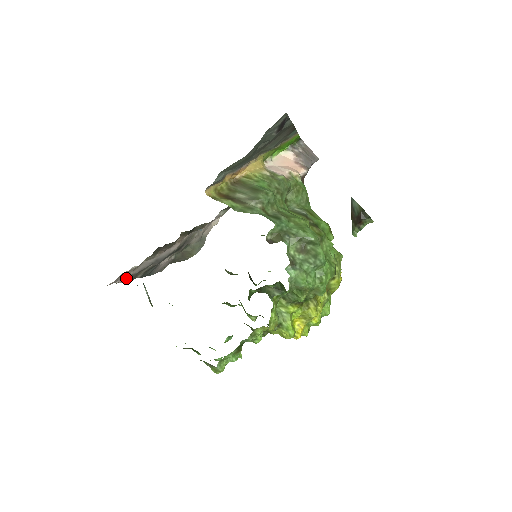
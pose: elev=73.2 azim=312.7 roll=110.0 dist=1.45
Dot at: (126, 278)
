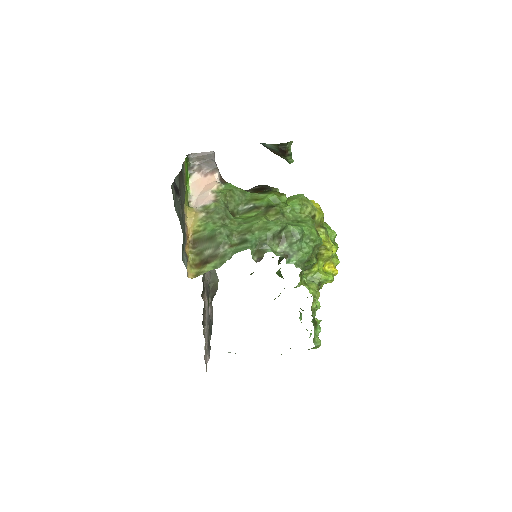
Dot at: (207, 354)
